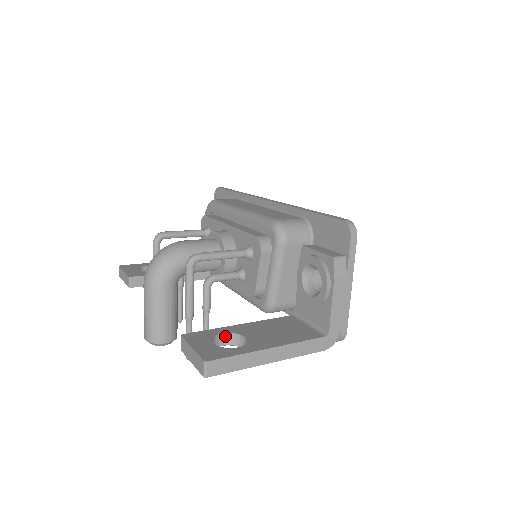
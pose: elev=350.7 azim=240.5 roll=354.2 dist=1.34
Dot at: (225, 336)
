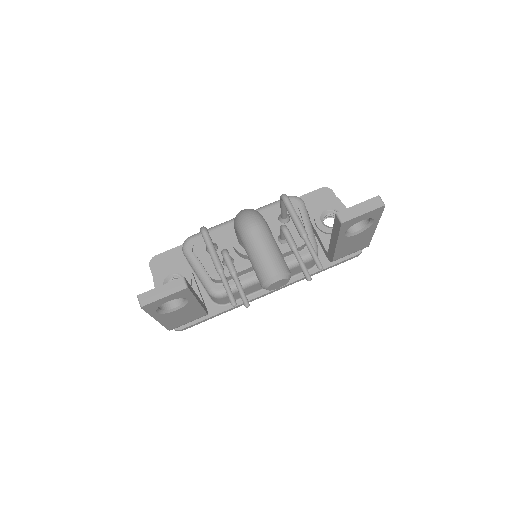
Dot at: occluded
